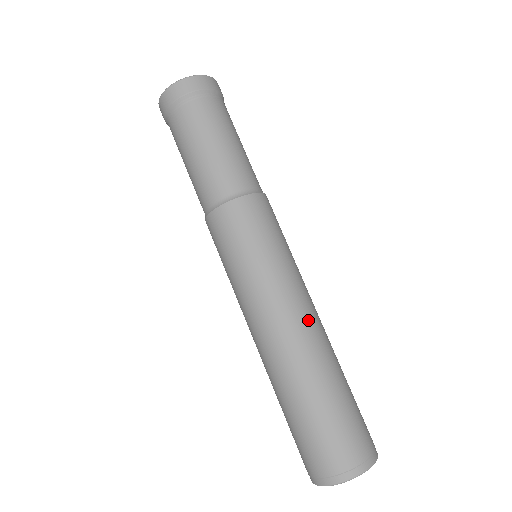
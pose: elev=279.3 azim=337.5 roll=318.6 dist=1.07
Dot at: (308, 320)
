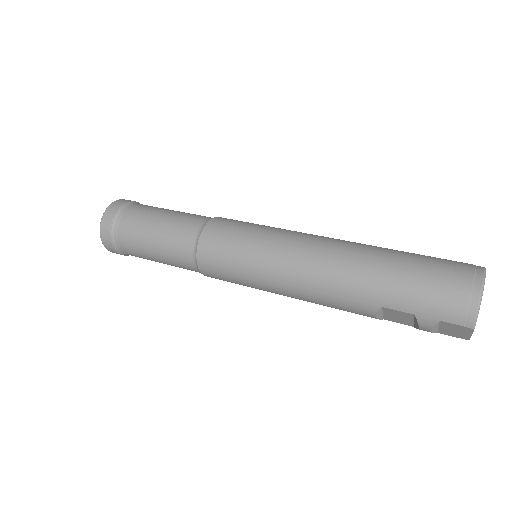
Dot at: occluded
